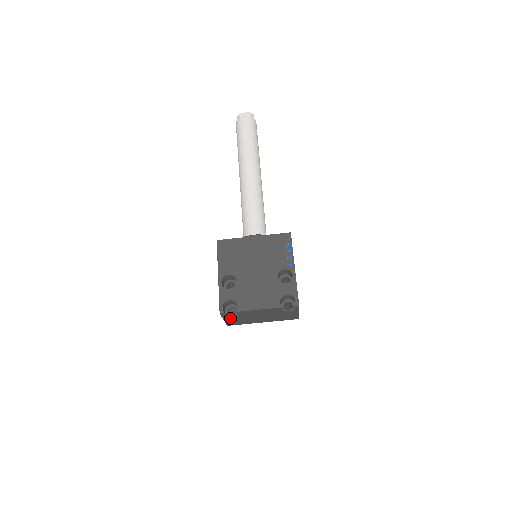
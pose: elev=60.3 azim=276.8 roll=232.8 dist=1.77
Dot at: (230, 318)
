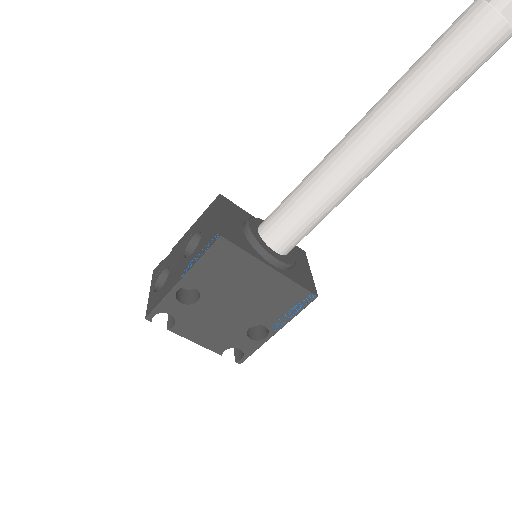
Dot at: occluded
